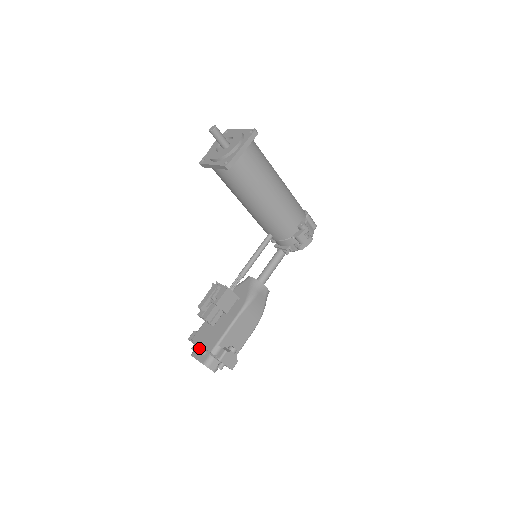
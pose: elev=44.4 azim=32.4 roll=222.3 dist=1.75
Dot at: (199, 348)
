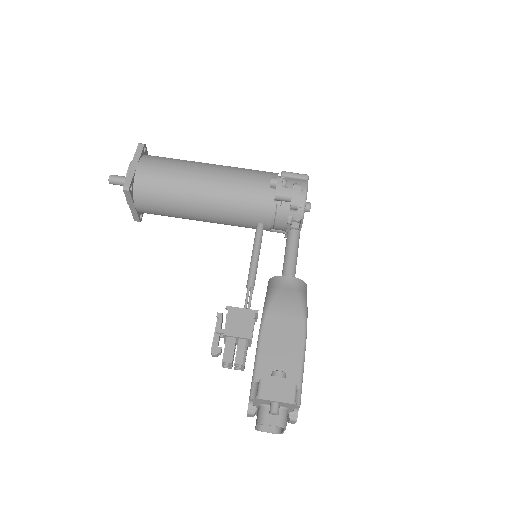
Dot at: occluded
